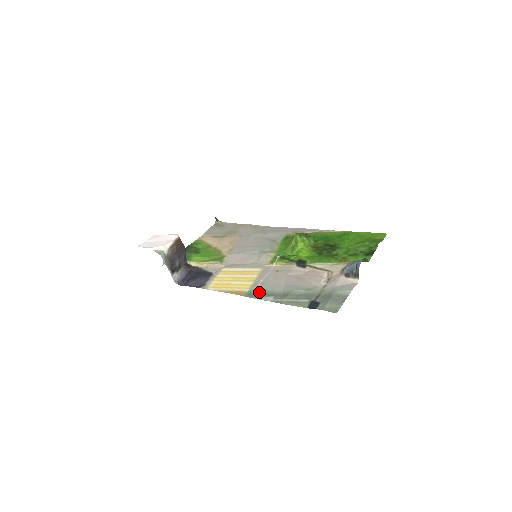
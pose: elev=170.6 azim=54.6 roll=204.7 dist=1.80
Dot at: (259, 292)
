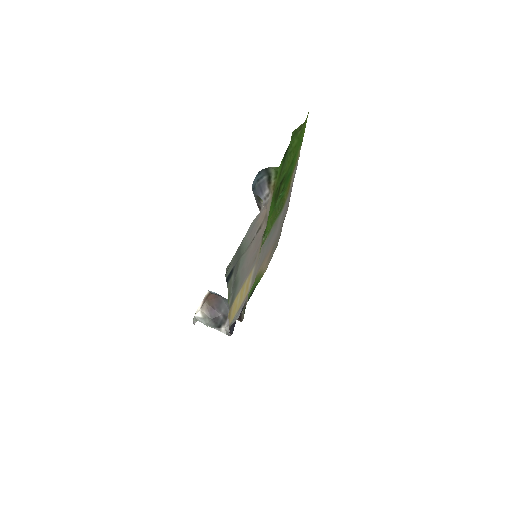
Dot at: (233, 297)
